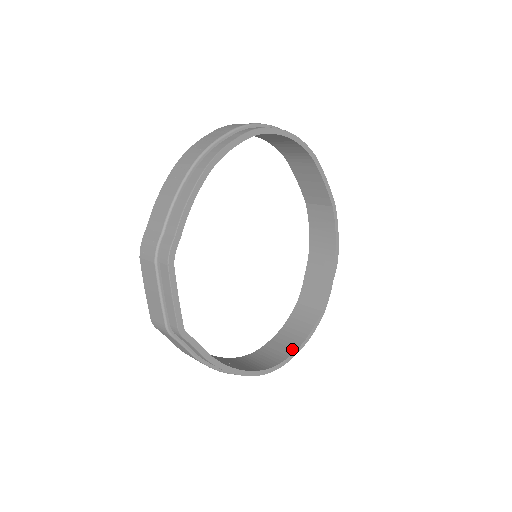
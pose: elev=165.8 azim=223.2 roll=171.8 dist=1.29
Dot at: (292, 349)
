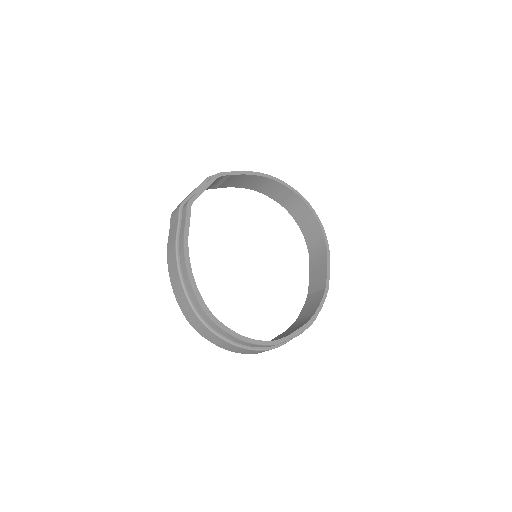
Dot at: (232, 332)
